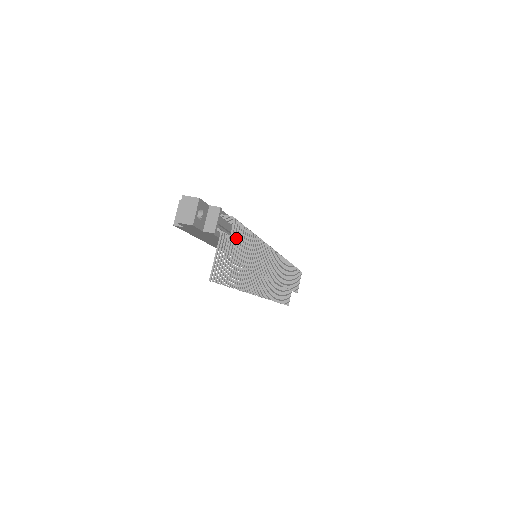
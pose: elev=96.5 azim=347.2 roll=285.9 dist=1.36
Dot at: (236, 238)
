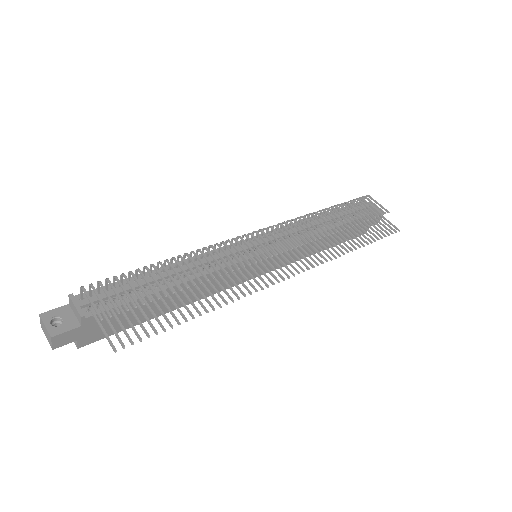
Dot at: (106, 295)
